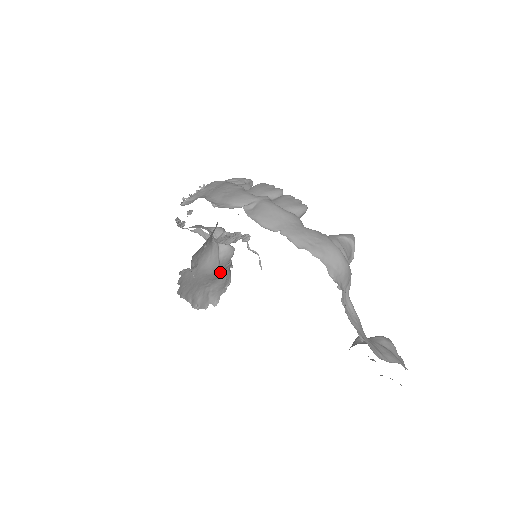
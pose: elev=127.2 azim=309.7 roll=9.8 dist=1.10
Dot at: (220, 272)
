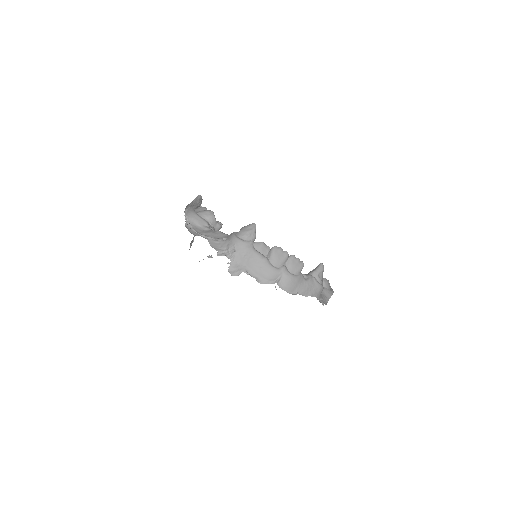
Dot at: occluded
